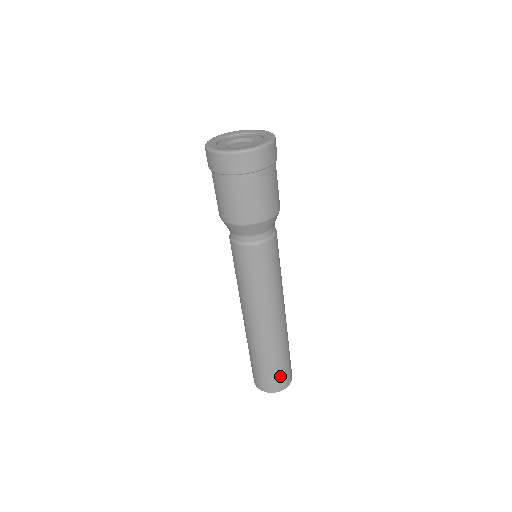
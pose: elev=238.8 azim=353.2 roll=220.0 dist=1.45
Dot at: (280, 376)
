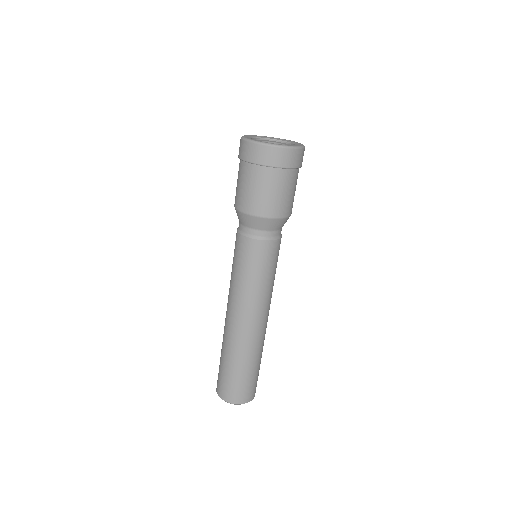
Dot at: (242, 387)
